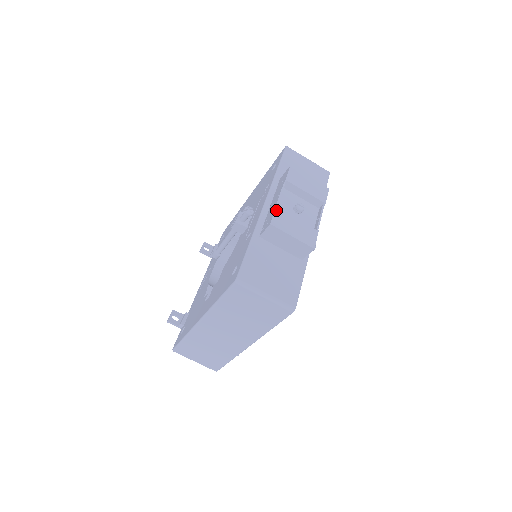
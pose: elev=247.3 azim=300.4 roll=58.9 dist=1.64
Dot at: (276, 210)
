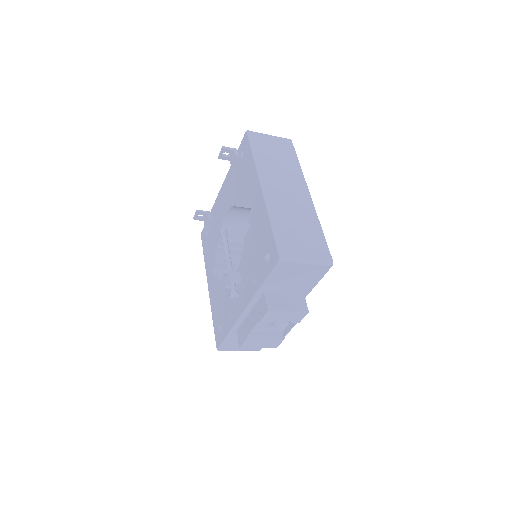
Dot at: (246, 341)
